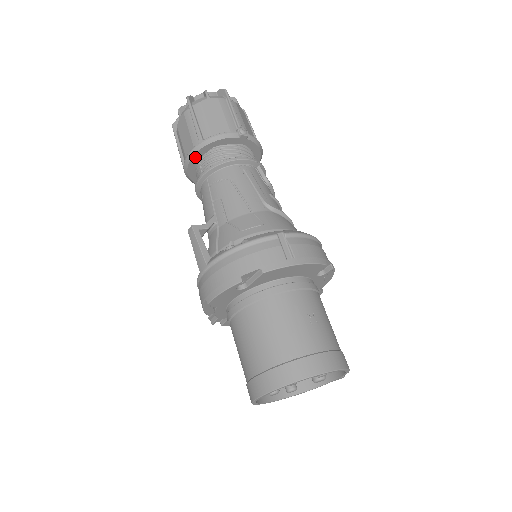
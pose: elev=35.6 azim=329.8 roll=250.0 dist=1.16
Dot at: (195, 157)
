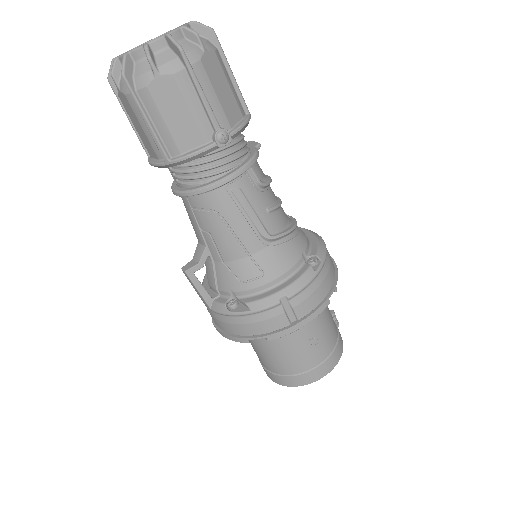
Dot at: occluded
